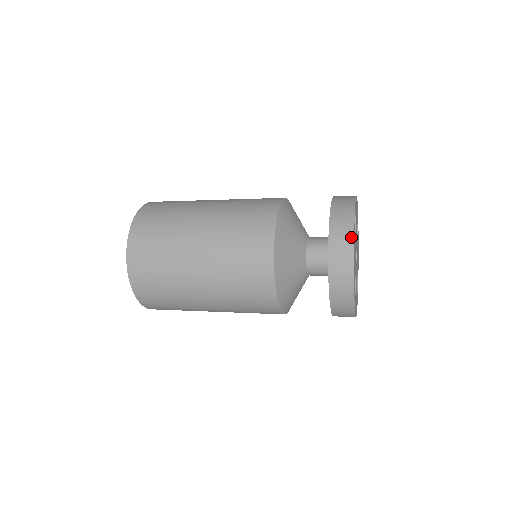
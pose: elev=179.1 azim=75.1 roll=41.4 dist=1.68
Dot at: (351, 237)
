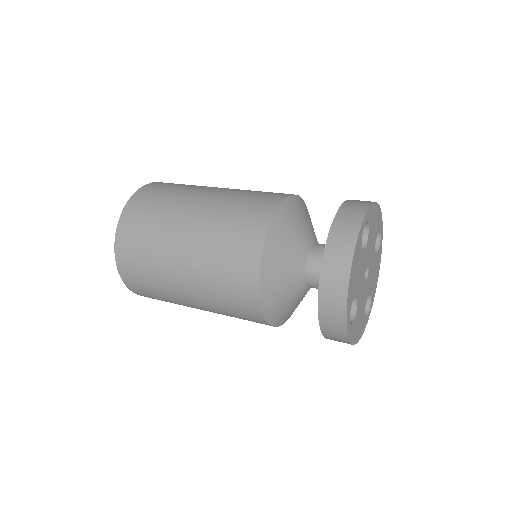
Dot at: (350, 253)
